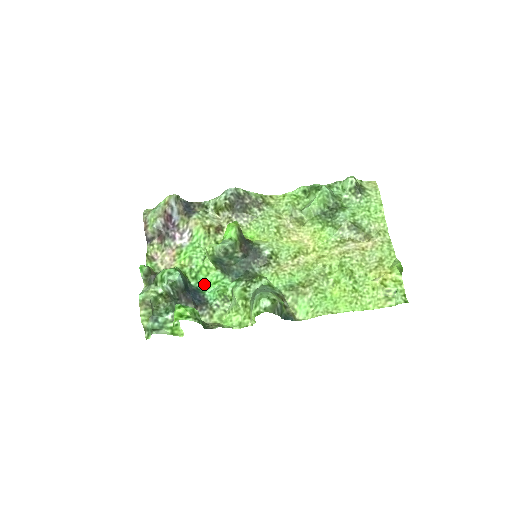
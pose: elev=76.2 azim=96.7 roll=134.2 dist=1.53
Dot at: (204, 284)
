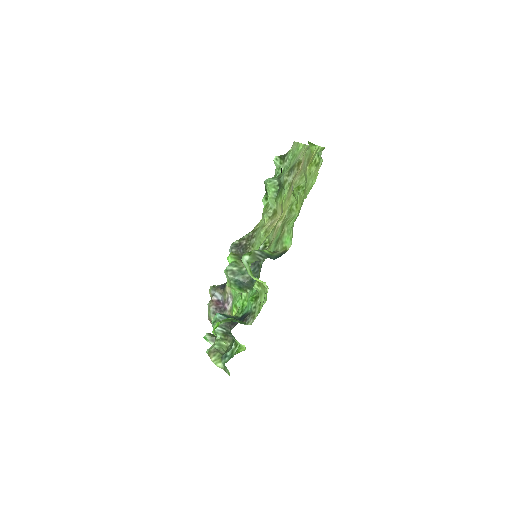
Dot at: (246, 308)
